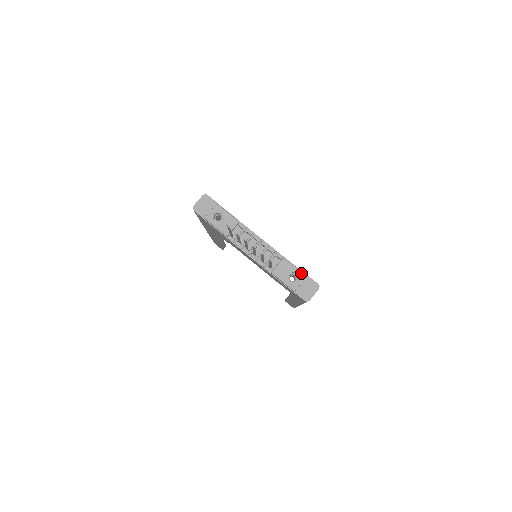
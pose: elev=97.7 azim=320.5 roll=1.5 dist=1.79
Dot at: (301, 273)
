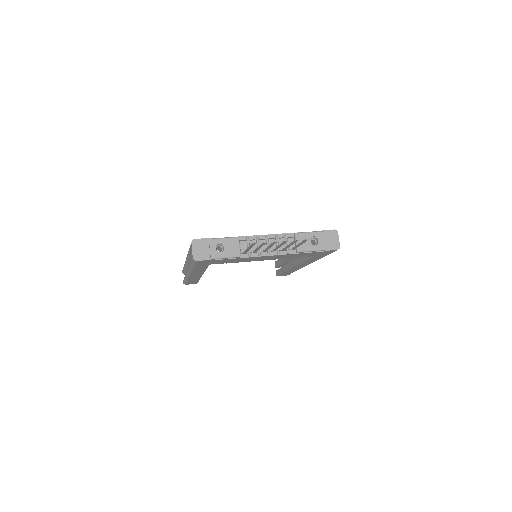
Dot at: (317, 233)
